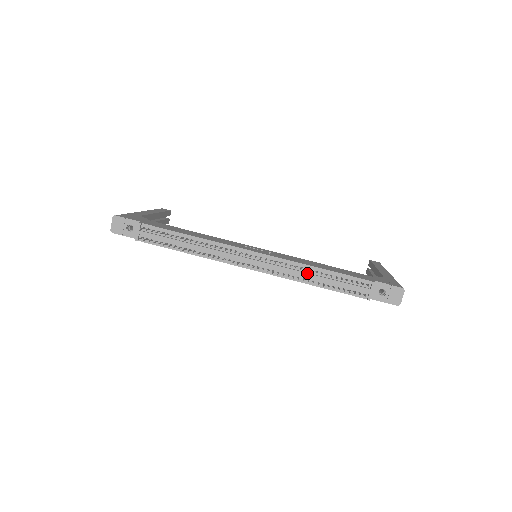
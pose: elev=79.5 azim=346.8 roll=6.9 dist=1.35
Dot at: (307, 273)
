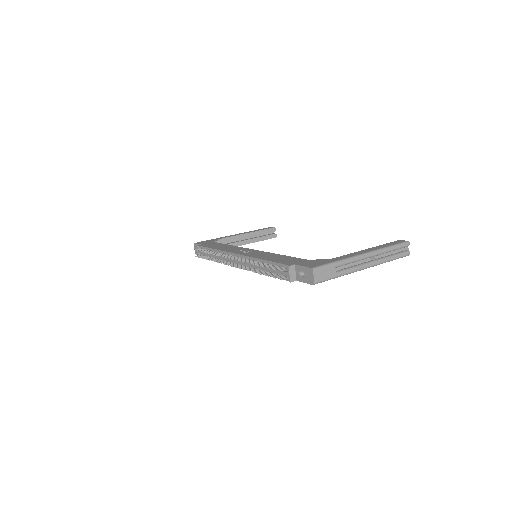
Dot at: occluded
